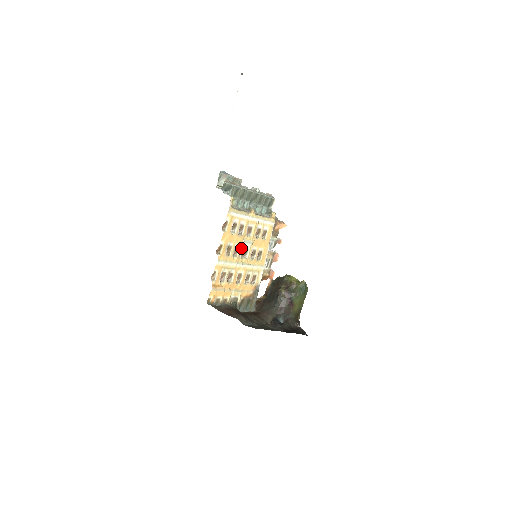
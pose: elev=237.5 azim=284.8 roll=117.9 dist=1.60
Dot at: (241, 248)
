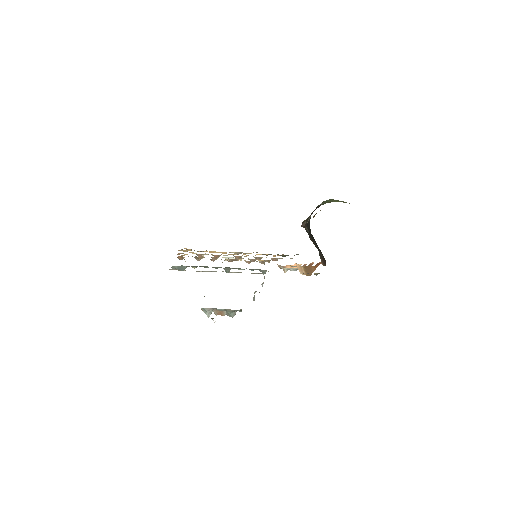
Dot at: occluded
